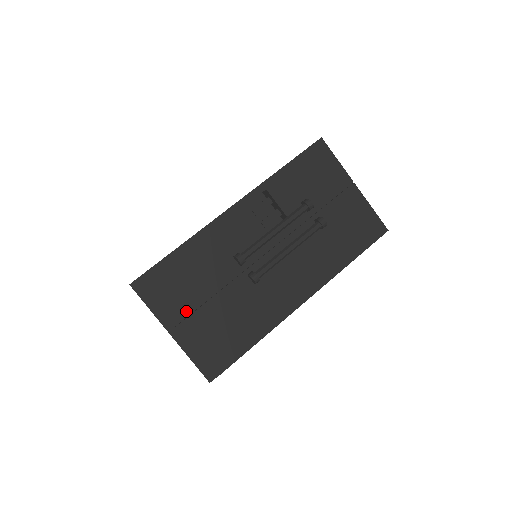
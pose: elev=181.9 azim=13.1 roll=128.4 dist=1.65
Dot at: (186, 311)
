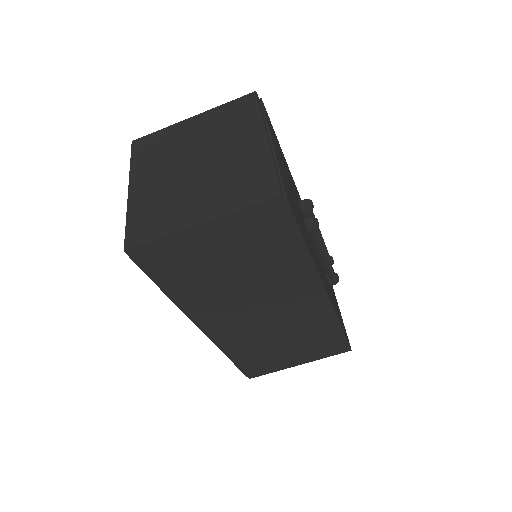
Dot at: (278, 155)
